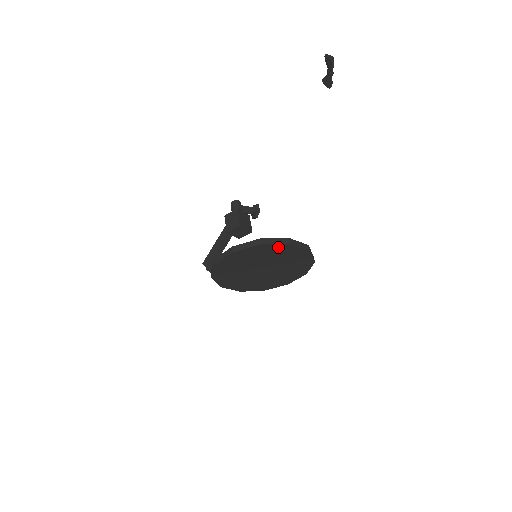
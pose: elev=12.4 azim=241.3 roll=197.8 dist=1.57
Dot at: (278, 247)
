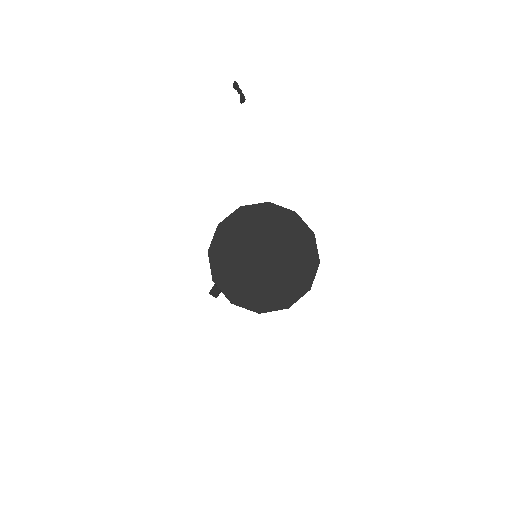
Dot at: (260, 210)
